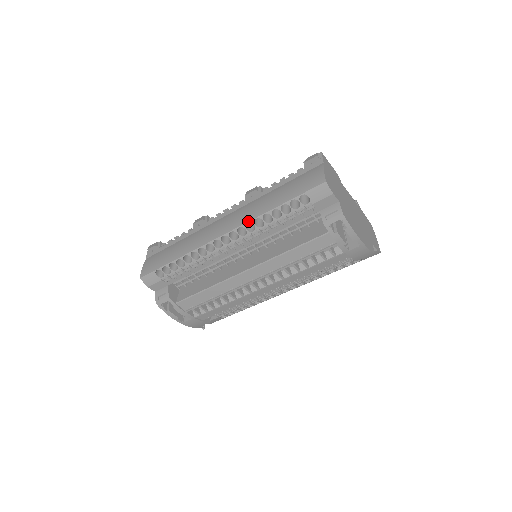
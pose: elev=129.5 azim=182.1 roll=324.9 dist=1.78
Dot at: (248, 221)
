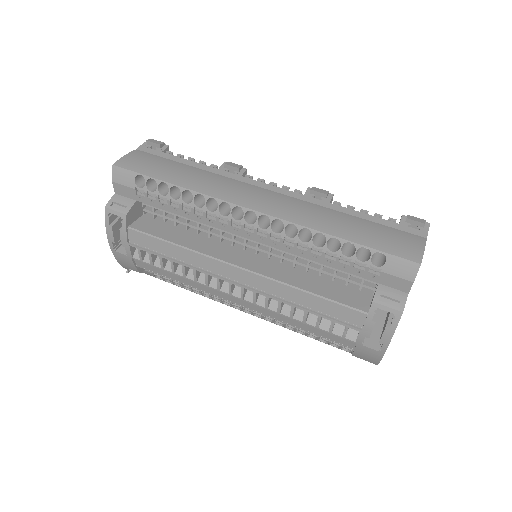
Dot at: (295, 222)
